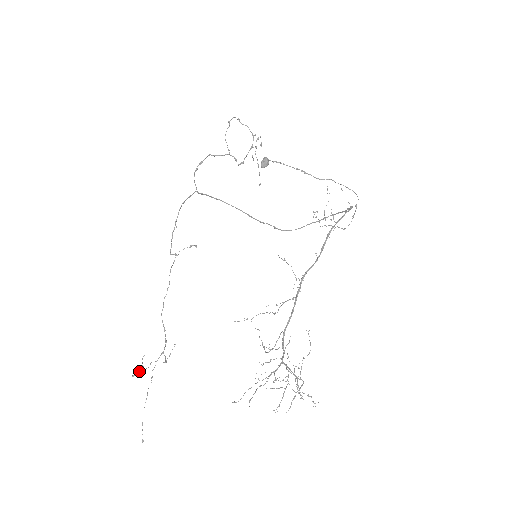
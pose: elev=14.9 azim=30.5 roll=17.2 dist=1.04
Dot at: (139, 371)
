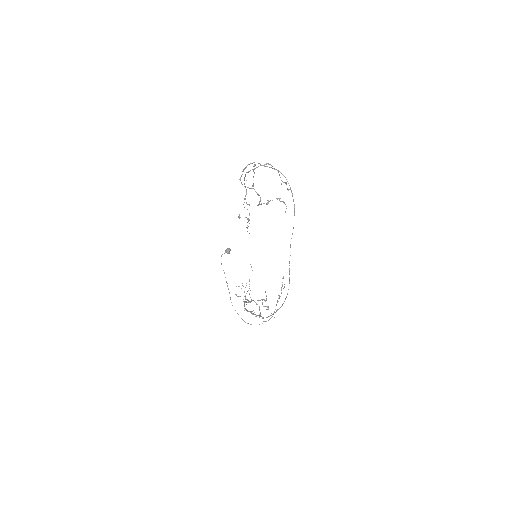
Dot at: (239, 217)
